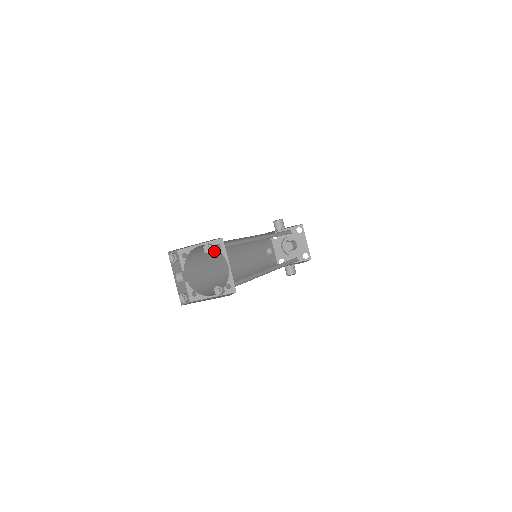
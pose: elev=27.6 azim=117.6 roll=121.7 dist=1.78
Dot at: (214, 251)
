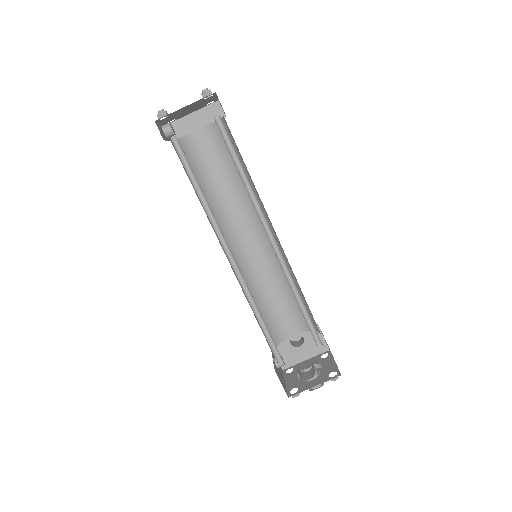
Dot at: (208, 197)
